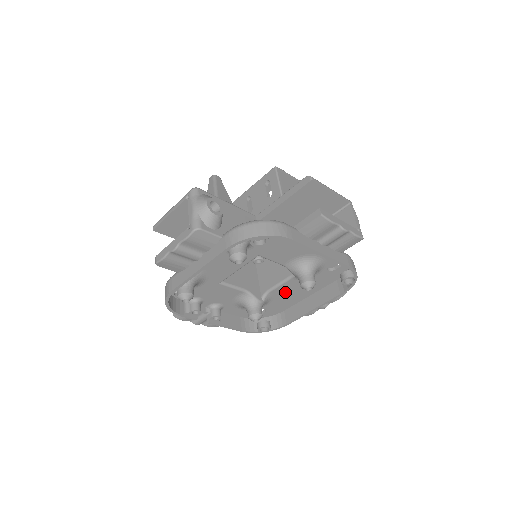
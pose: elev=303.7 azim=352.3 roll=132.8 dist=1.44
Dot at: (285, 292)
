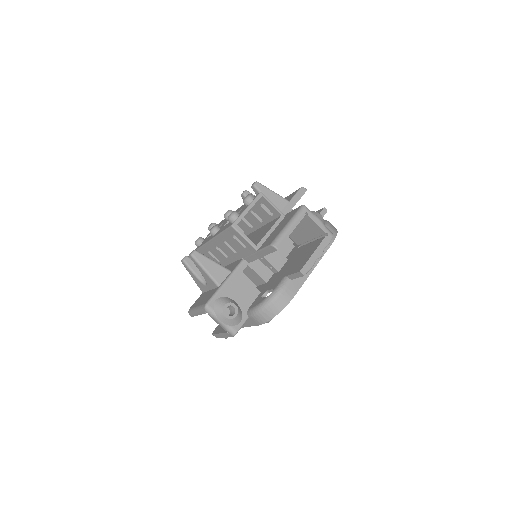
Dot at: occluded
